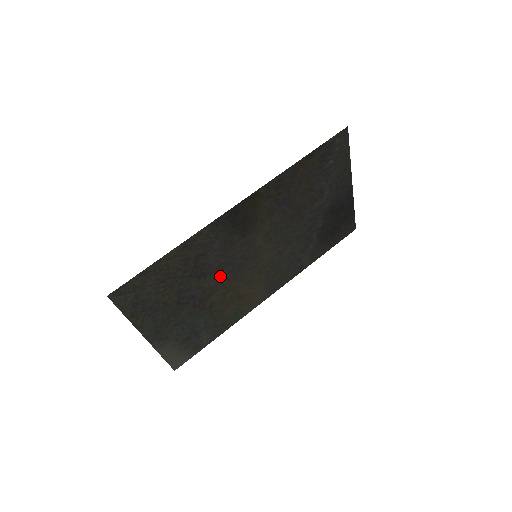
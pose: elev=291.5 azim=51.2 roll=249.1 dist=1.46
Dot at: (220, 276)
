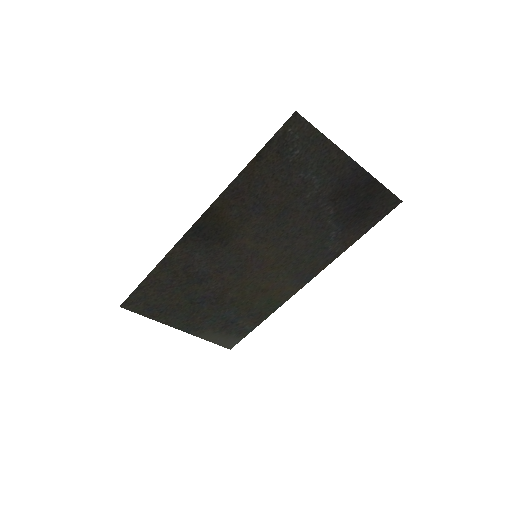
Dot at: (224, 278)
